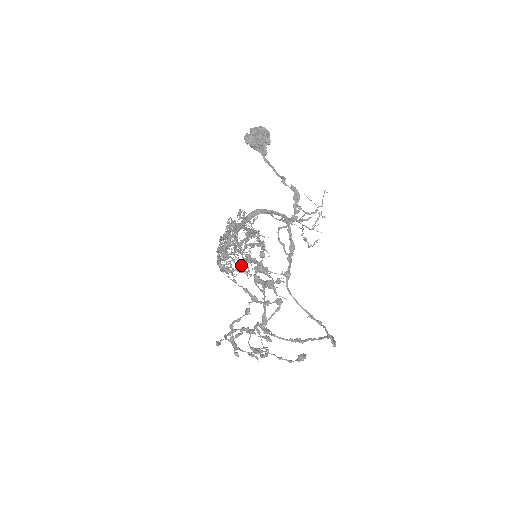
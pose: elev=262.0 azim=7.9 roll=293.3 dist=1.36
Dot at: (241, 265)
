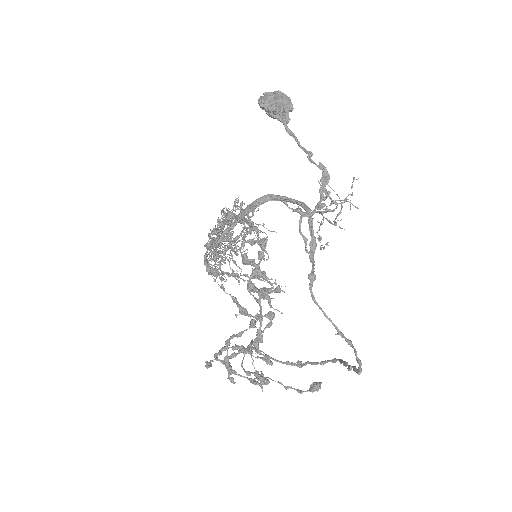
Dot at: occluded
